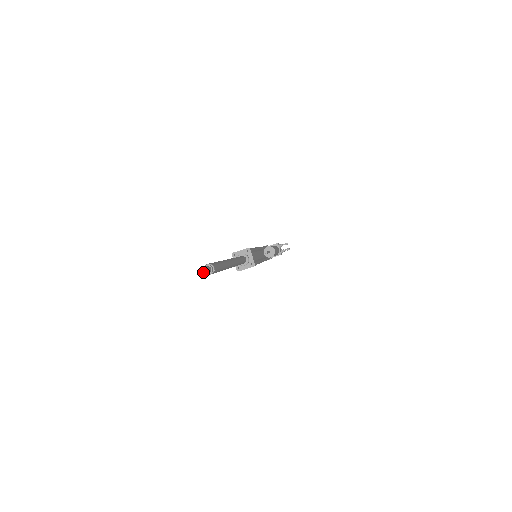
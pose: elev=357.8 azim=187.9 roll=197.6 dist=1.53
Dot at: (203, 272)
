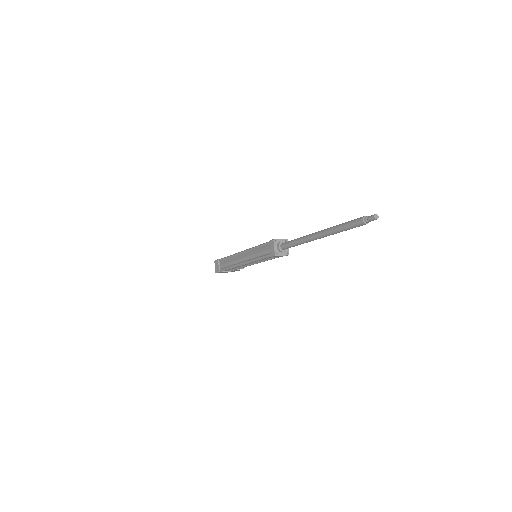
Dot at: (376, 217)
